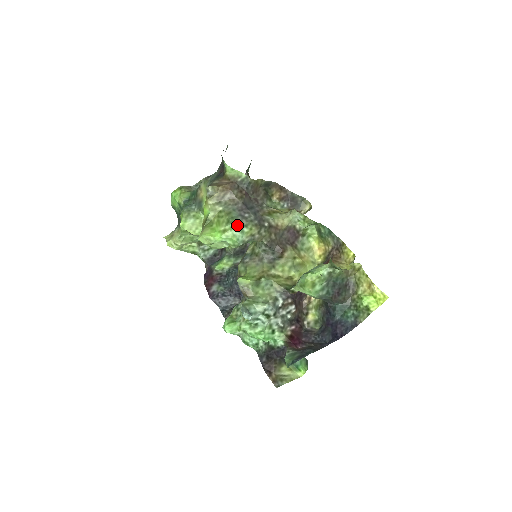
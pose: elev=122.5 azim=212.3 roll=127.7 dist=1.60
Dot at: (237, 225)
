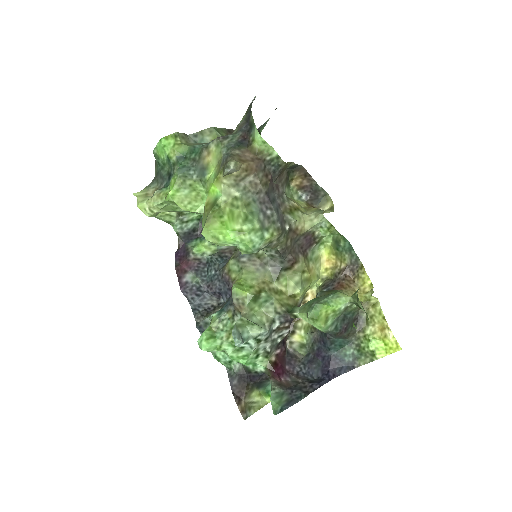
Dot at: (258, 227)
